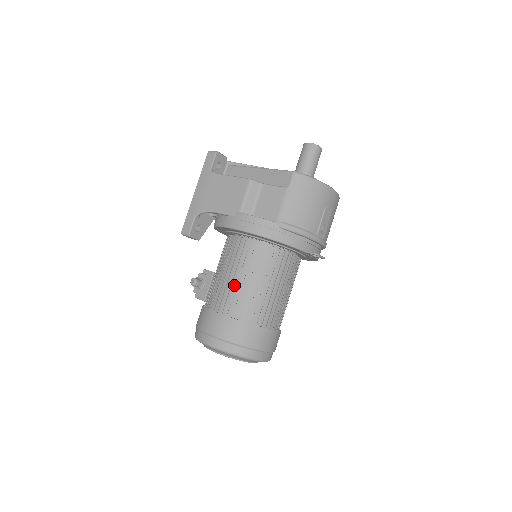
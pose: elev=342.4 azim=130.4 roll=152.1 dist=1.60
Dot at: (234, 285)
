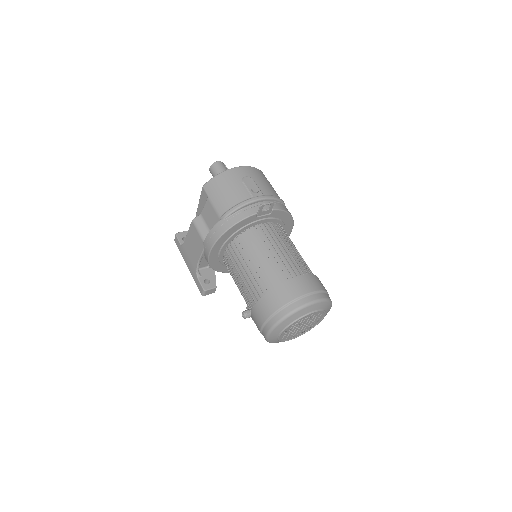
Dot at: (244, 281)
